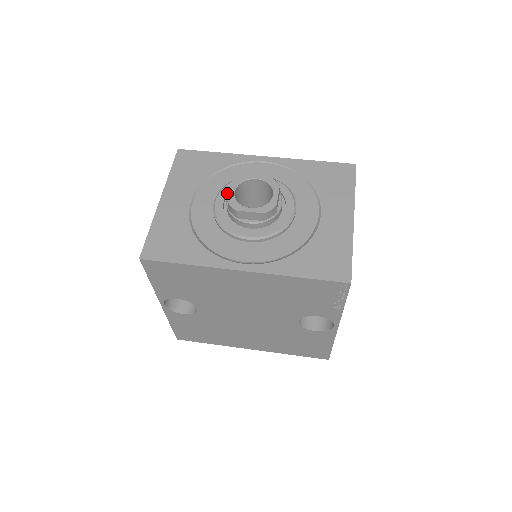
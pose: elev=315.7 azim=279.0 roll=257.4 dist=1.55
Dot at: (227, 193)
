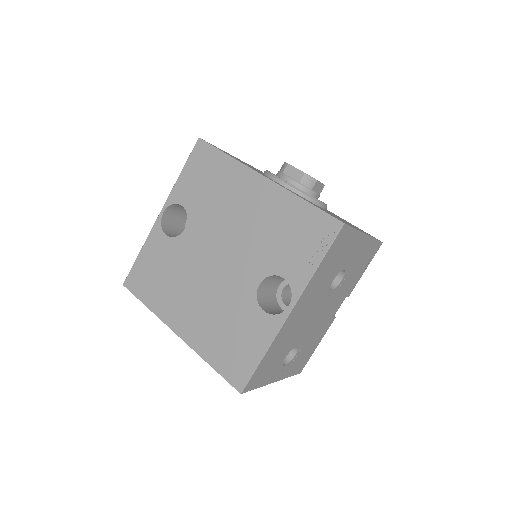
Dot at: occluded
